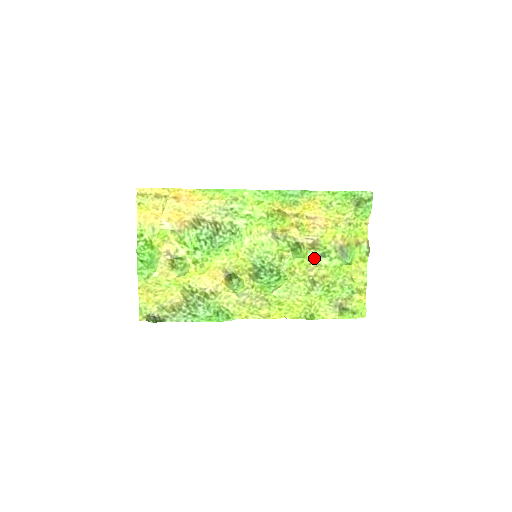
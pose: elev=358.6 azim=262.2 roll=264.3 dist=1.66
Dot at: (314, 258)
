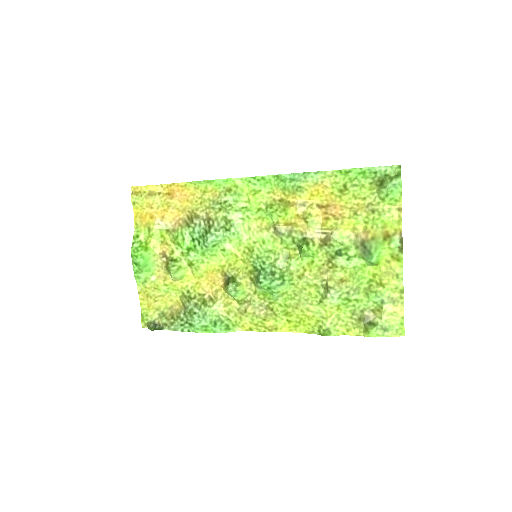
Dot at: (328, 257)
